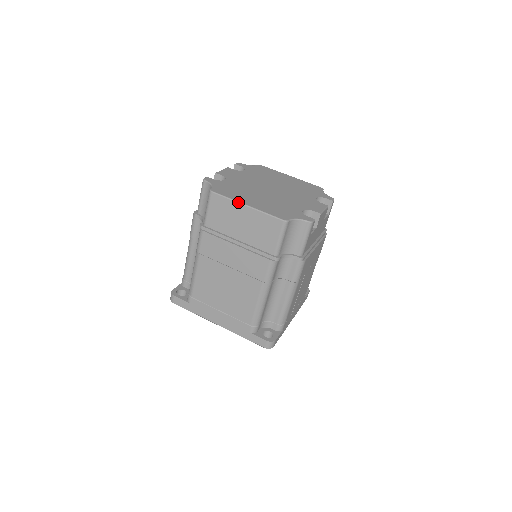
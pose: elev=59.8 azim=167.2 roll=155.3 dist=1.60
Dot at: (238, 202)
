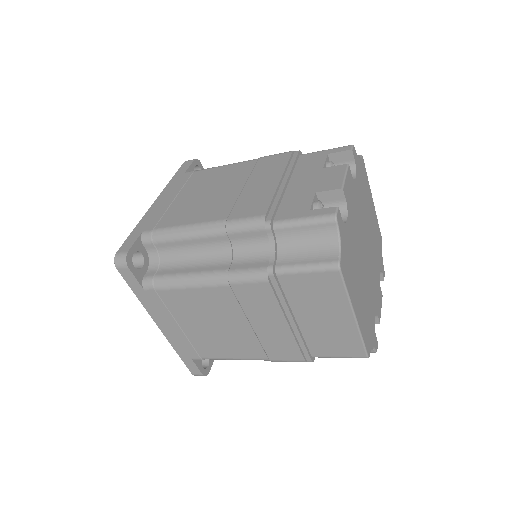
Dot at: (352, 306)
